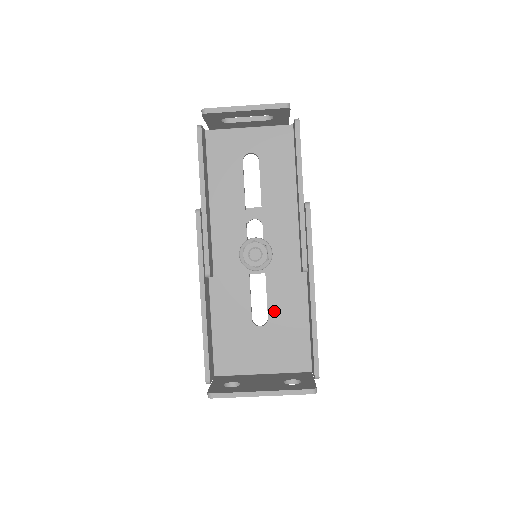
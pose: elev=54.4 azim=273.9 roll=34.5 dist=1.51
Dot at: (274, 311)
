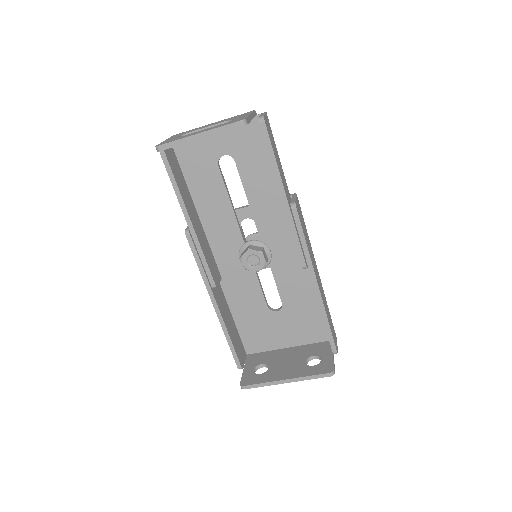
Dot at: (286, 297)
